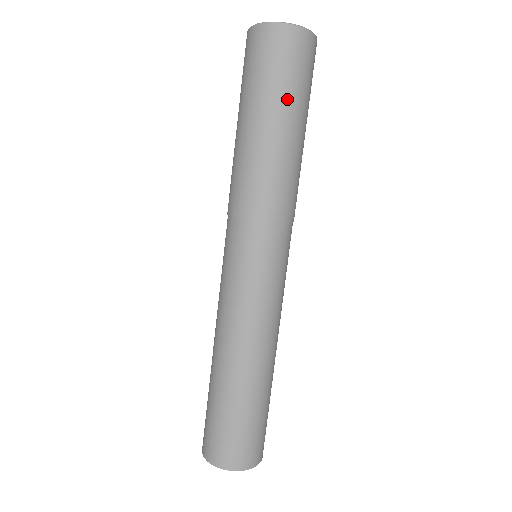
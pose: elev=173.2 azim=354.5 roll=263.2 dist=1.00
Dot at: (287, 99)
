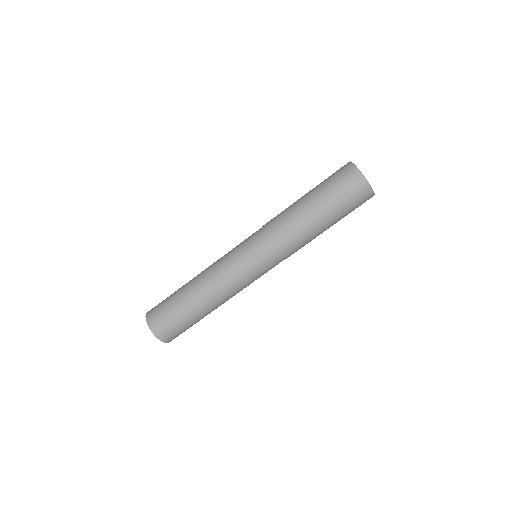
Dot at: occluded
